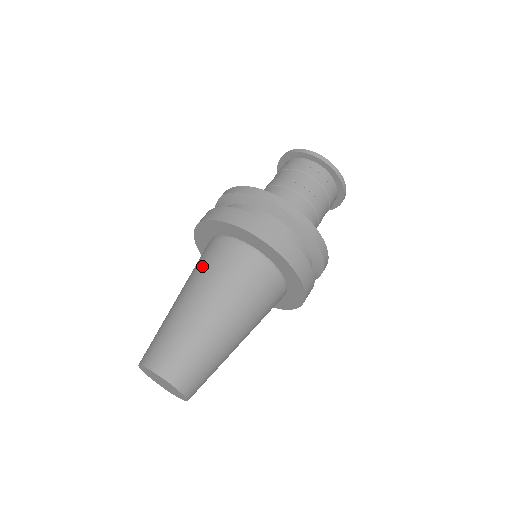
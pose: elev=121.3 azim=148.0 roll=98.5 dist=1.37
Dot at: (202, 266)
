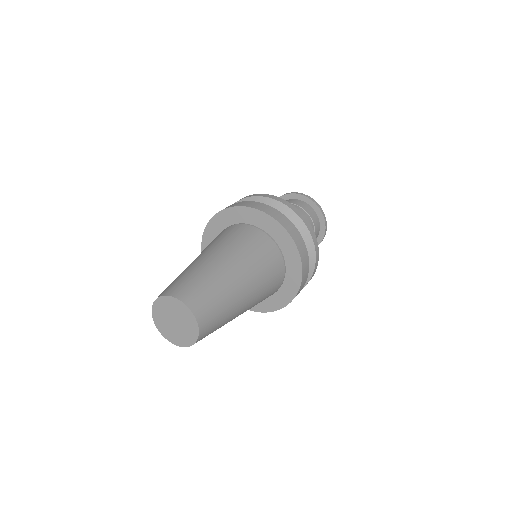
Dot at: occluded
